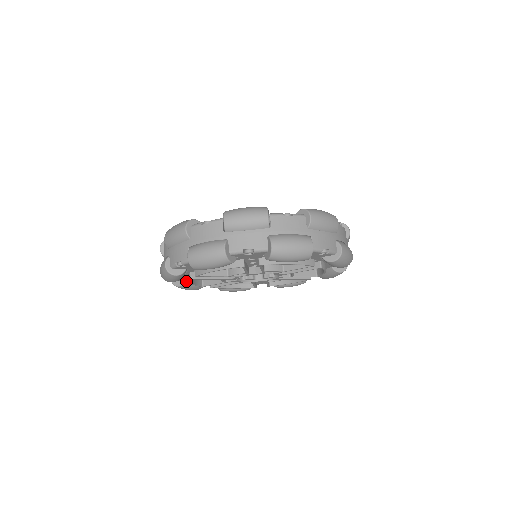
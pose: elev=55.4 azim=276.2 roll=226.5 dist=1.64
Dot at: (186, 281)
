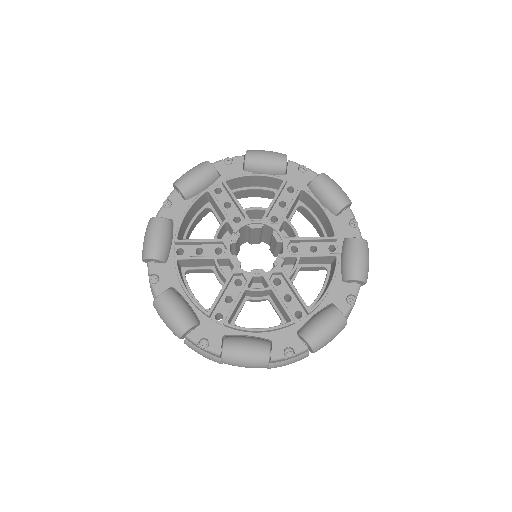
Dot at: (170, 222)
